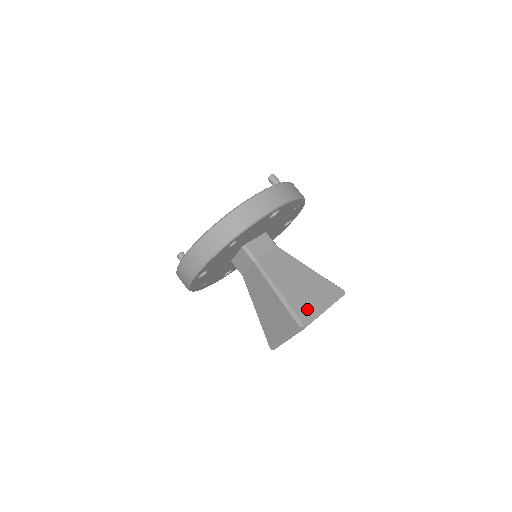
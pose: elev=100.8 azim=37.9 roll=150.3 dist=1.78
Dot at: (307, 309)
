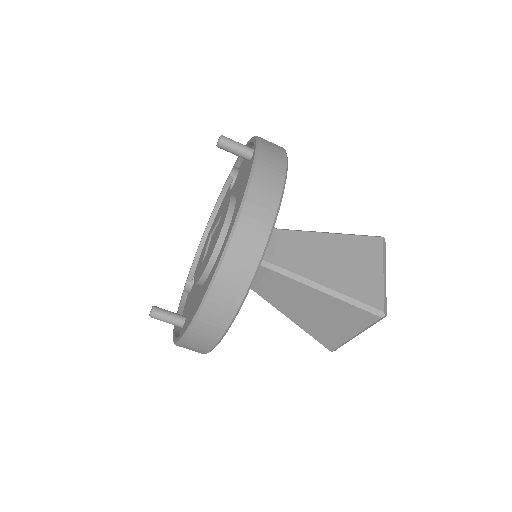
Dot at: (372, 289)
